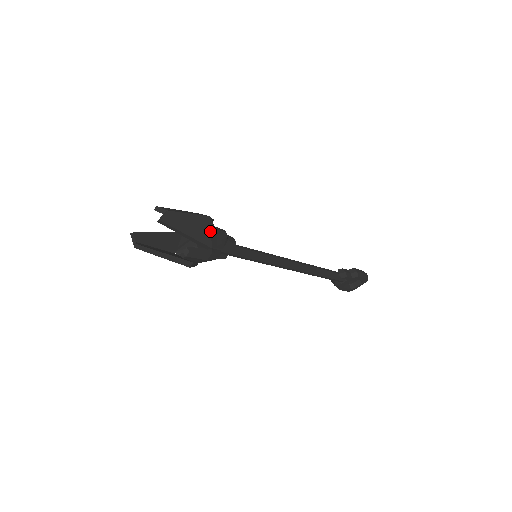
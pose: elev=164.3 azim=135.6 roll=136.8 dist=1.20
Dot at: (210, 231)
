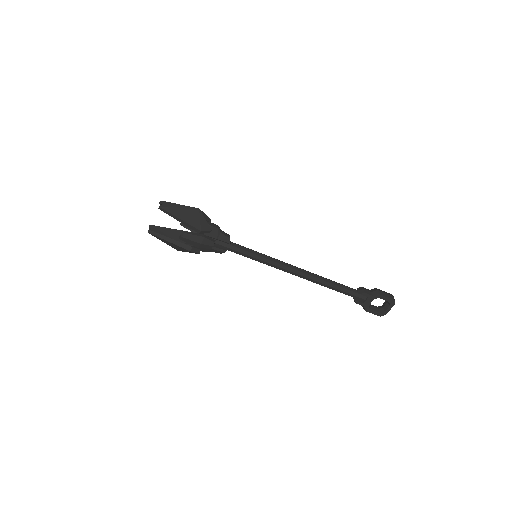
Dot at: (199, 219)
